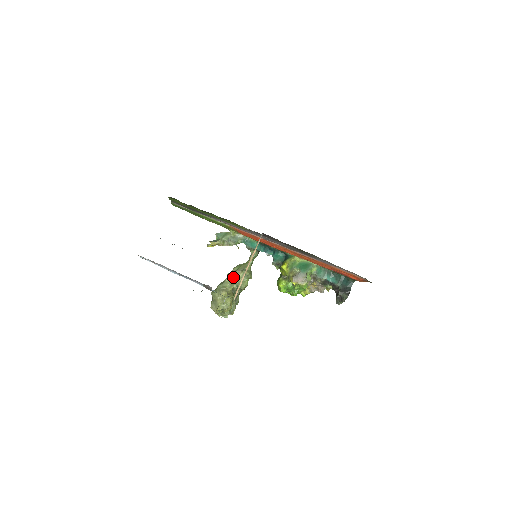
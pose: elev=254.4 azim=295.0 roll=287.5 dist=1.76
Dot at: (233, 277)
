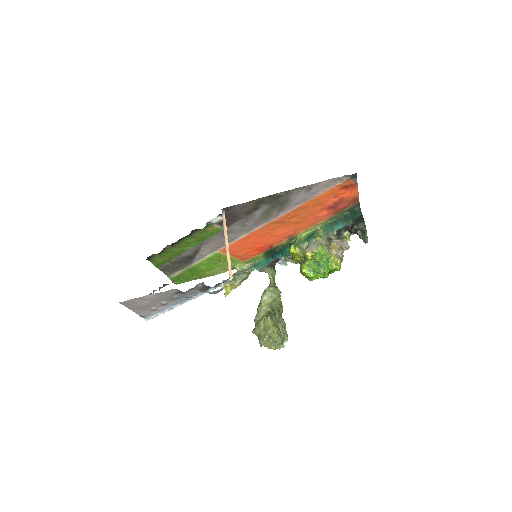
Dot at: (262, 302)
